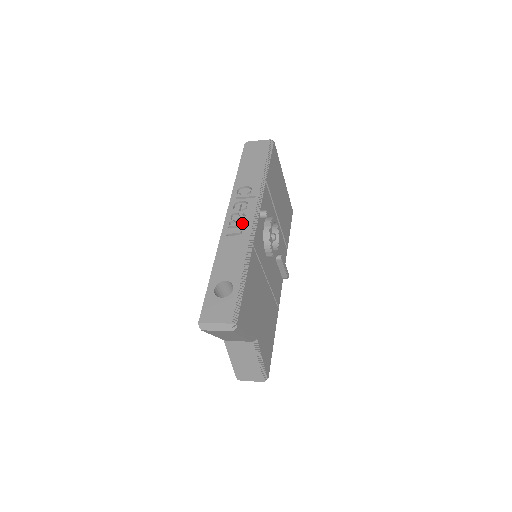
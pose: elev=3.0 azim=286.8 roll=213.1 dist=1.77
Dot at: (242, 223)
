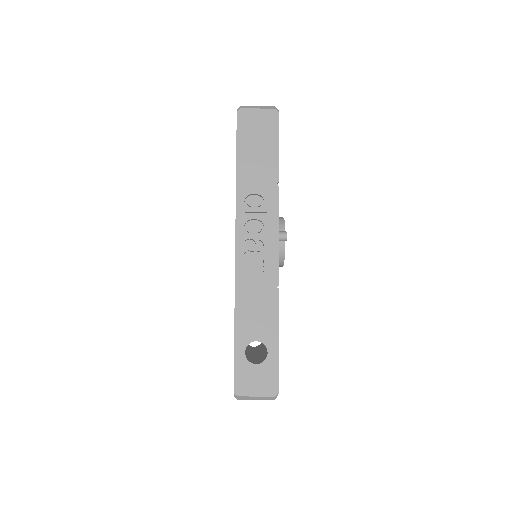
Dot at: (261, 256)
